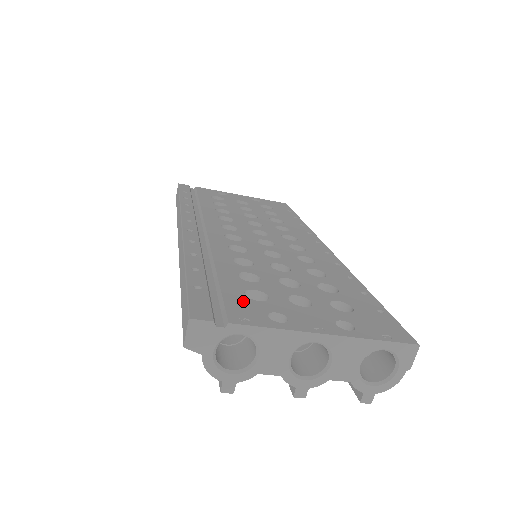
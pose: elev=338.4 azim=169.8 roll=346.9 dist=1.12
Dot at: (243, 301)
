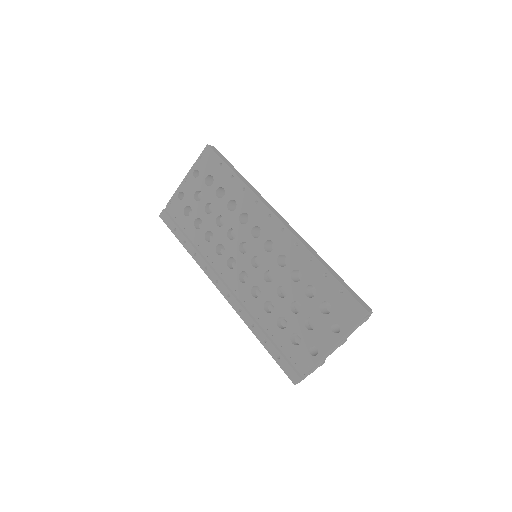
Dot at: (296, 351)
